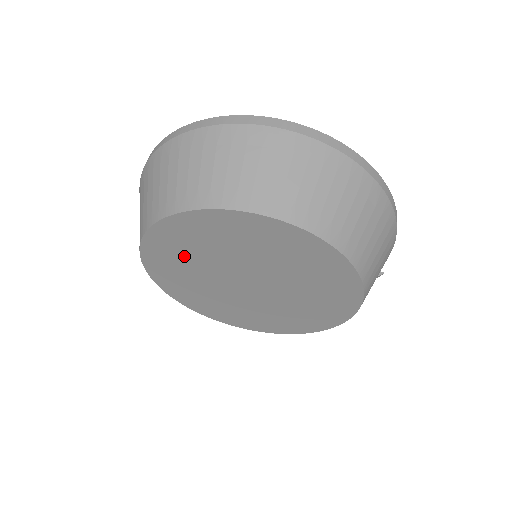
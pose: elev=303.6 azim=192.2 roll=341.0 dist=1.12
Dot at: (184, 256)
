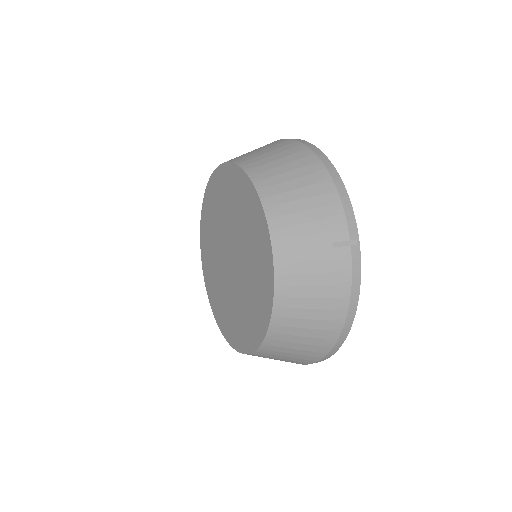
Dot at: (211, 257)
